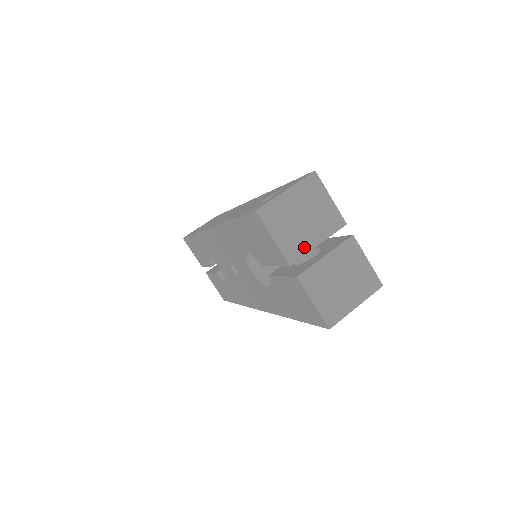
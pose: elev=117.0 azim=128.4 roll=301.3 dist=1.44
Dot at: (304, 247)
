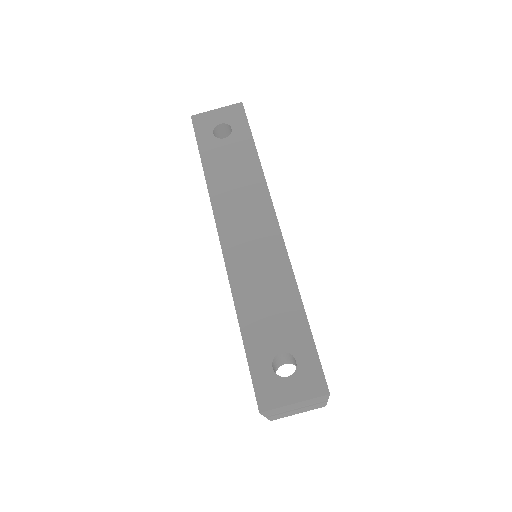
Dot at: (284, 411)
